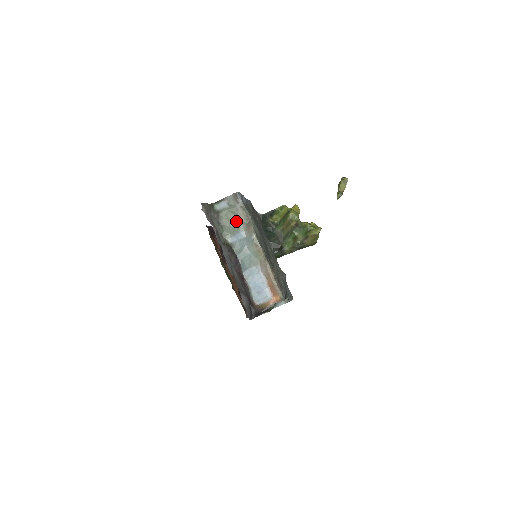
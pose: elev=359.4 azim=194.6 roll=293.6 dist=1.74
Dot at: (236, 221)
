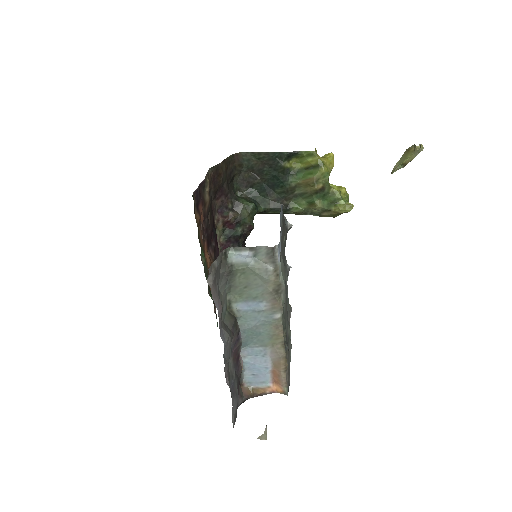
Dot at: (258, 286)
